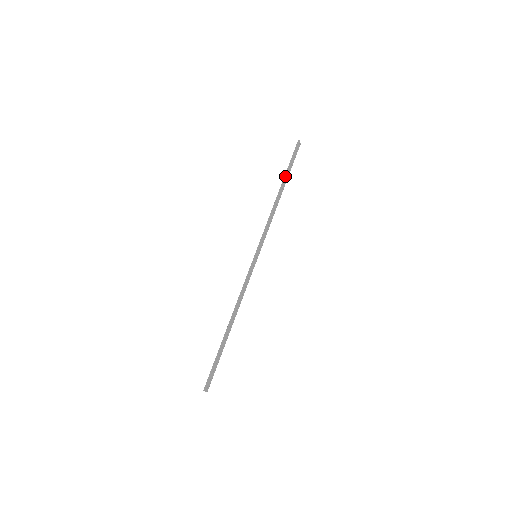
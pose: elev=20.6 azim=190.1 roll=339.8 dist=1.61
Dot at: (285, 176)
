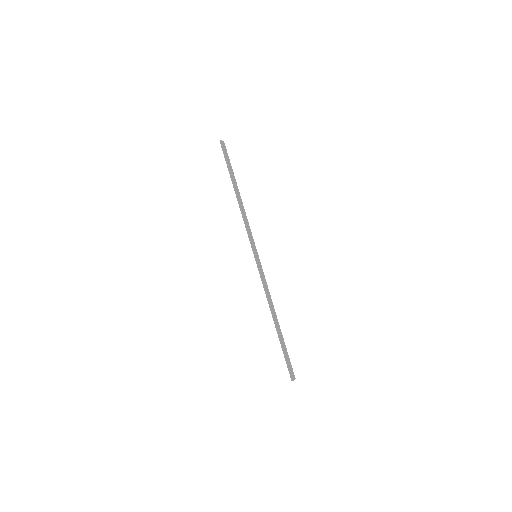
Dot at: (231, 178)
